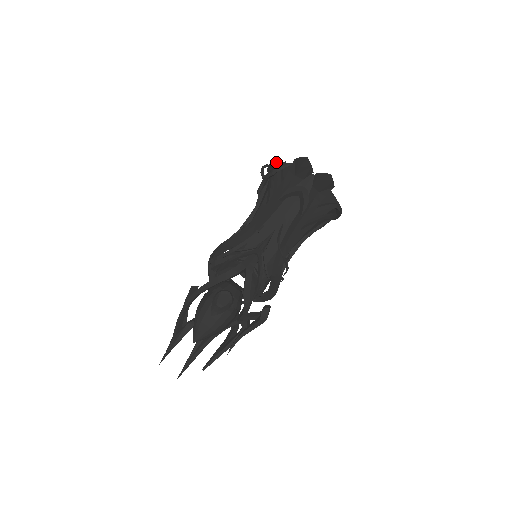
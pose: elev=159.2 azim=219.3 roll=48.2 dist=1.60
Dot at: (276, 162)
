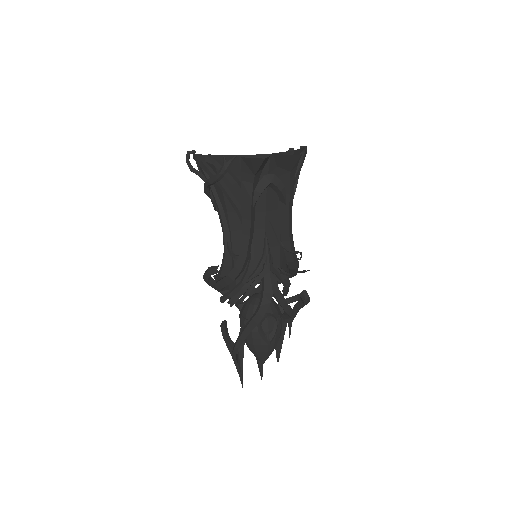
Dot at: (208, 158)
